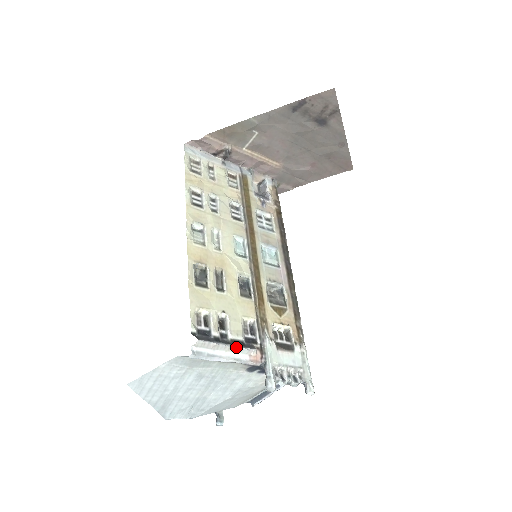
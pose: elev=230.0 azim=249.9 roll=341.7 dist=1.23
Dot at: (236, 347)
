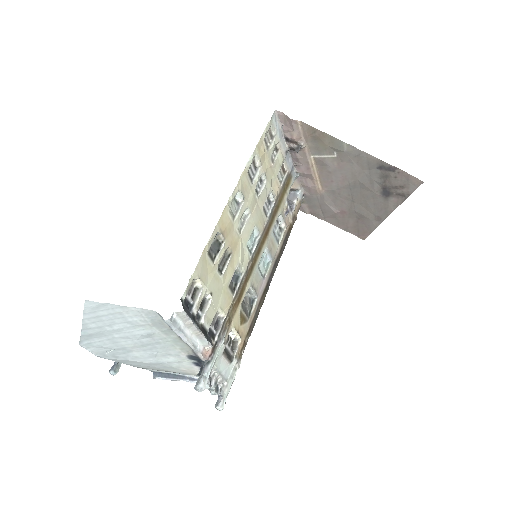
Dot at: (203, 335)
